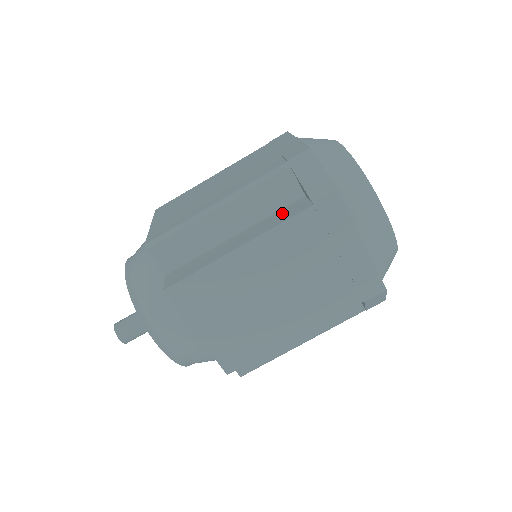
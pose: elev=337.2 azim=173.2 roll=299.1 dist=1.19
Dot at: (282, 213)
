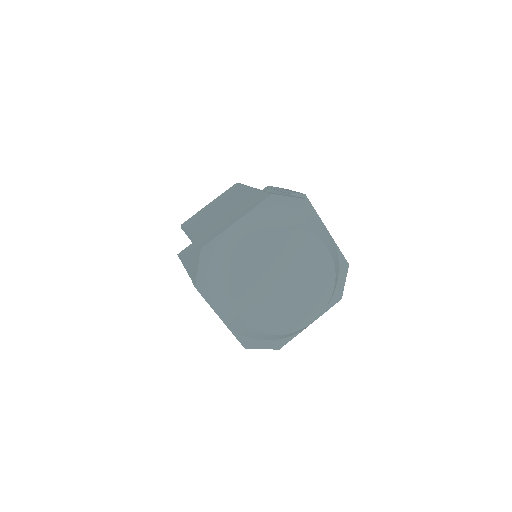
Dot at: occluded
